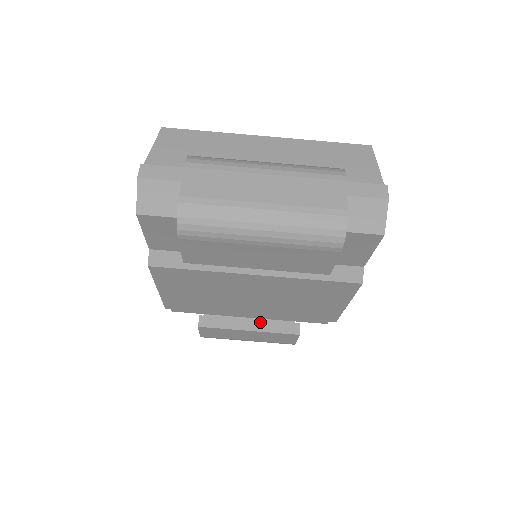
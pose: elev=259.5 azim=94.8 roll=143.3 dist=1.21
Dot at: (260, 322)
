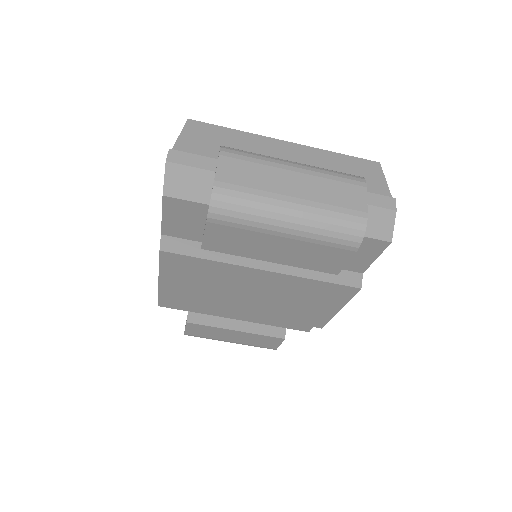
Dot at: (247, 323)
